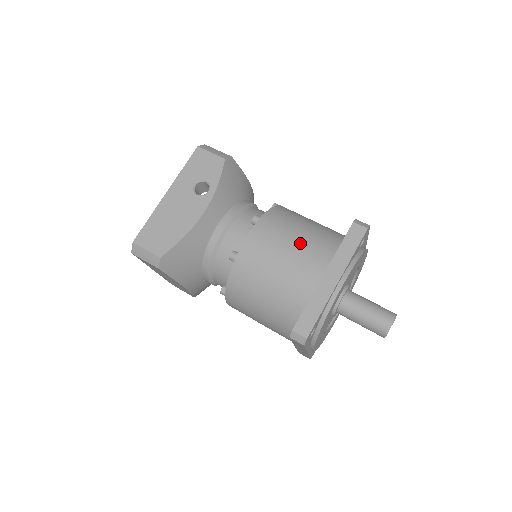
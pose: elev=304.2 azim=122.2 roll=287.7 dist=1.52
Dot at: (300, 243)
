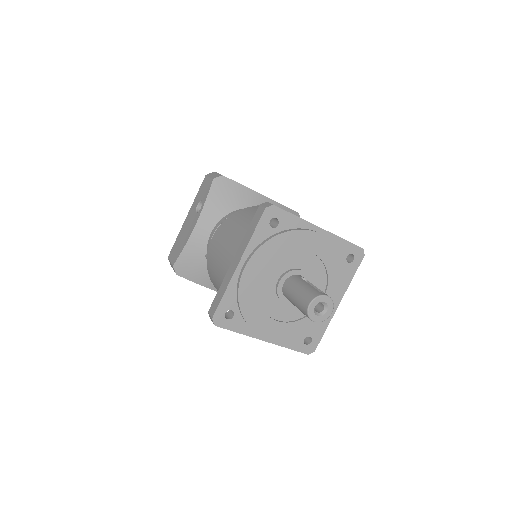
Dot at: (234, 235)
